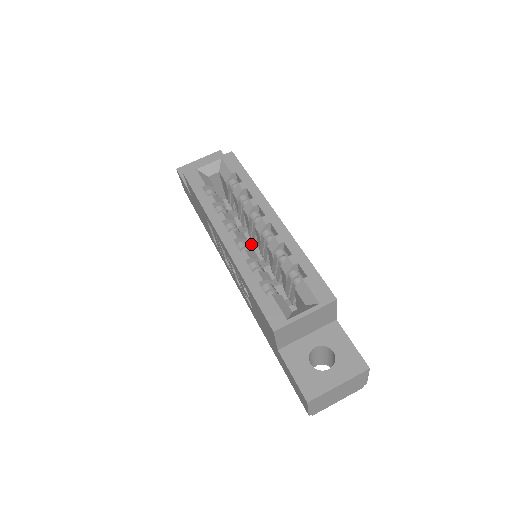
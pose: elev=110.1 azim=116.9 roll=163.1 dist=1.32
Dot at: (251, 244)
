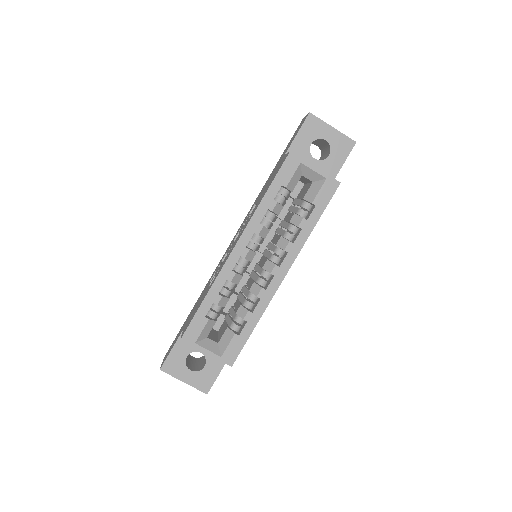
Dot at: occluded
